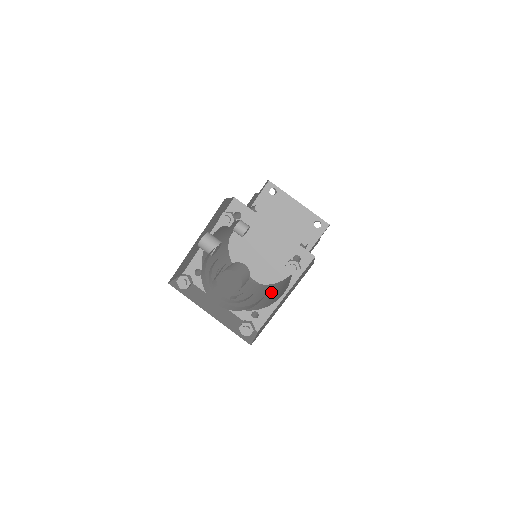
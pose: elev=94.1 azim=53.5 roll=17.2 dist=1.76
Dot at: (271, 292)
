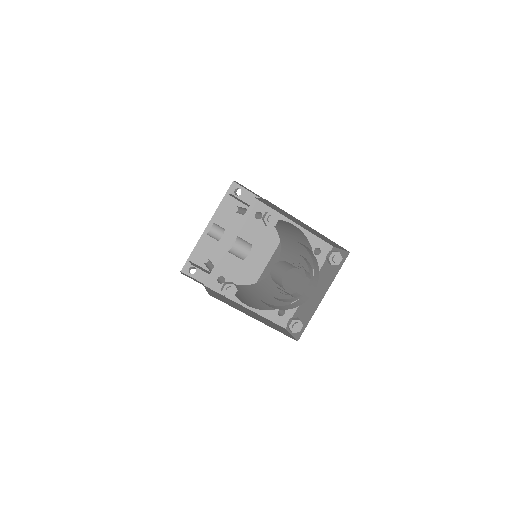
Dot at: (270, 290)
